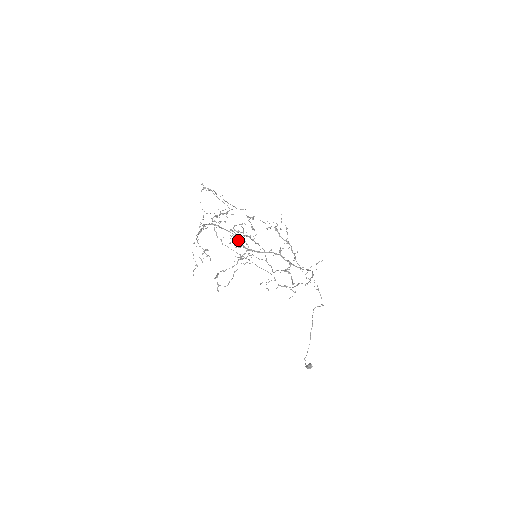
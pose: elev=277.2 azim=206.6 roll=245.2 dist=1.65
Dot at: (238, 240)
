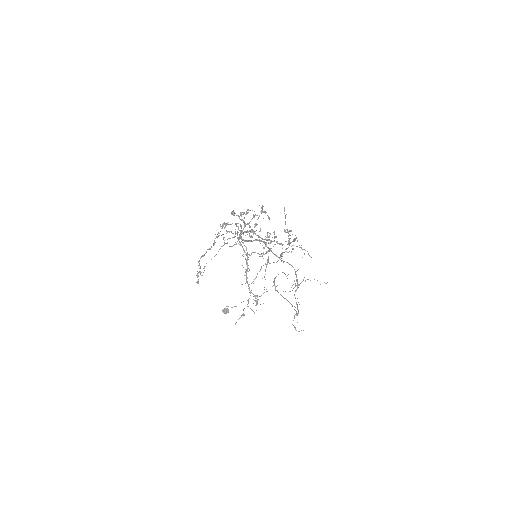
Dot at: occluded
